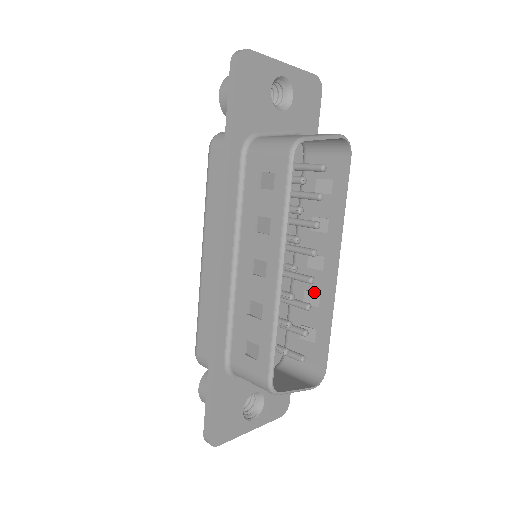
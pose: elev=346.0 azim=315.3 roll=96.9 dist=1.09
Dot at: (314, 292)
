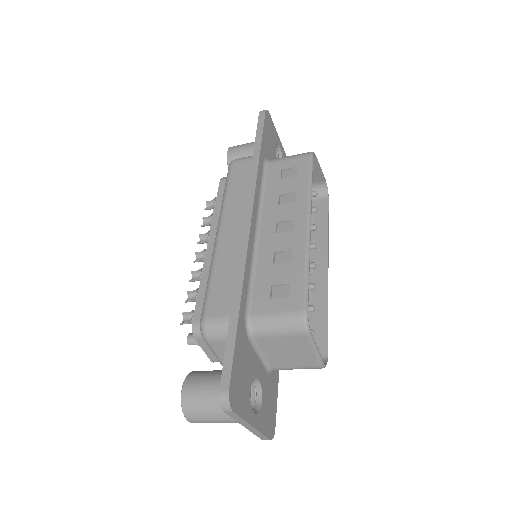
Dot at: occluded
